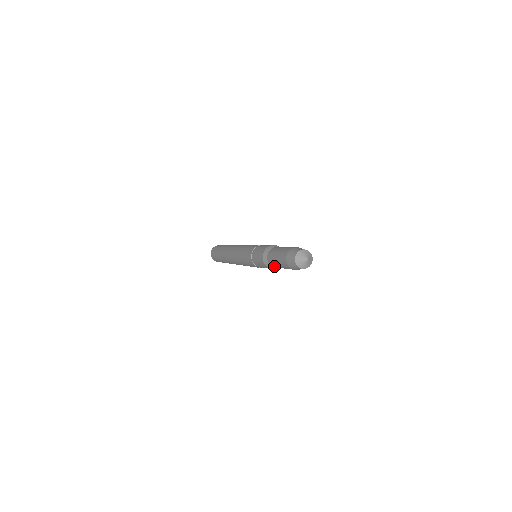
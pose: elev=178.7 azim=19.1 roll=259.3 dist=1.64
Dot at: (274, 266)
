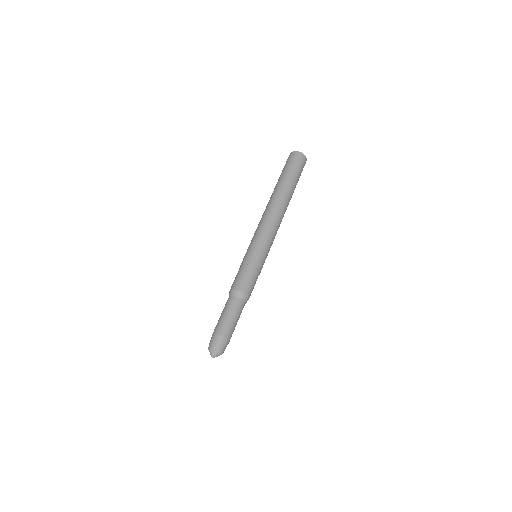
Dot at: occluded
